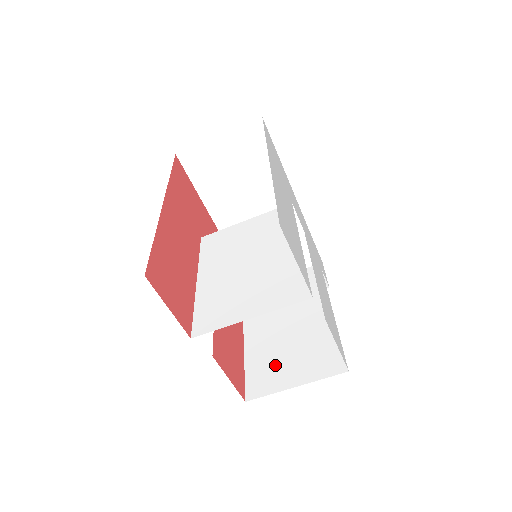
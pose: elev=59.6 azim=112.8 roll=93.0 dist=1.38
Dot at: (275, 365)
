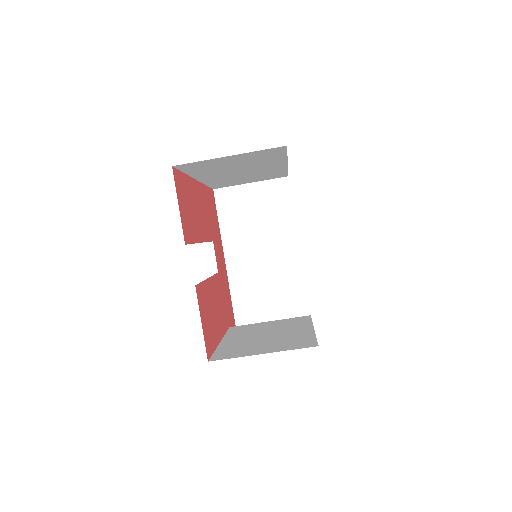
Dot at: (247, 347)
